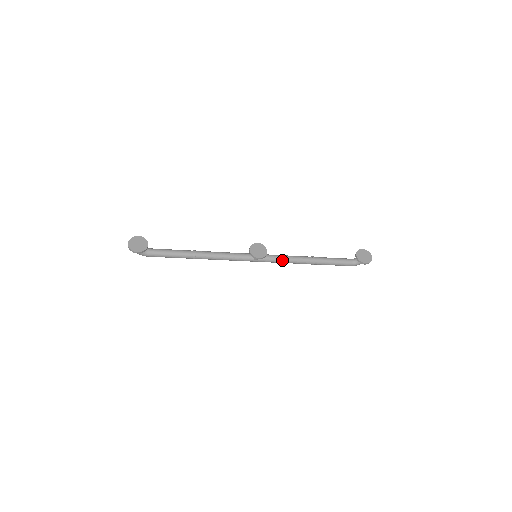
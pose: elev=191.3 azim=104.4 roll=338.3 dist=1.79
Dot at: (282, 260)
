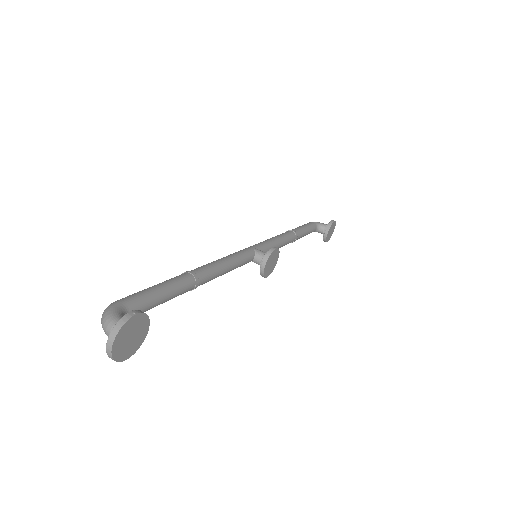
Dot at: occluded
